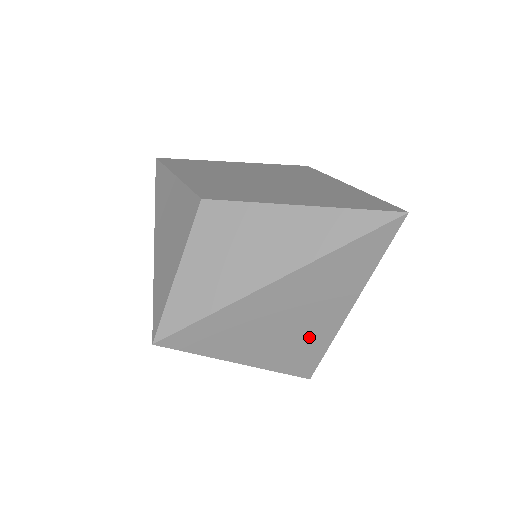
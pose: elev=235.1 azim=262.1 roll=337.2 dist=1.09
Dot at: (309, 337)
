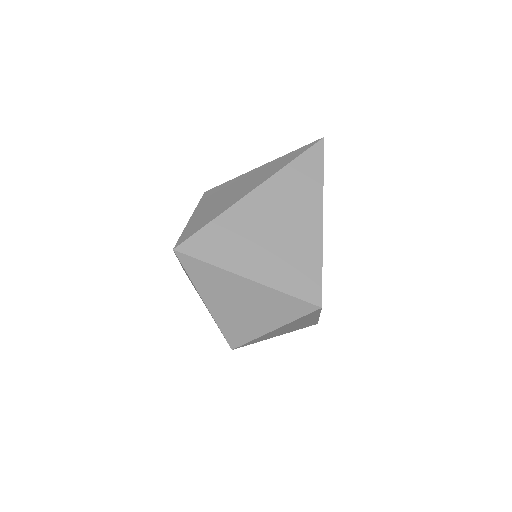
Dot at: (300, 248)
